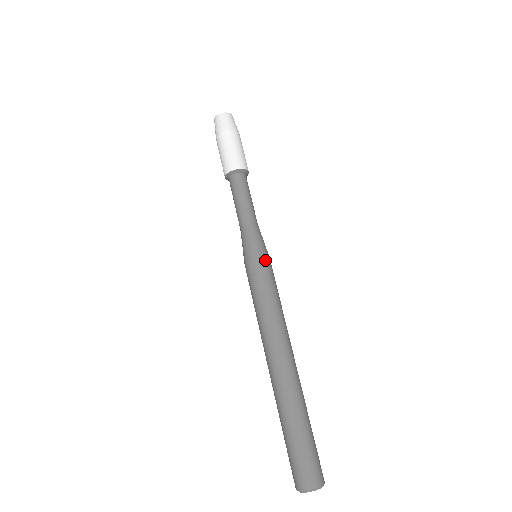
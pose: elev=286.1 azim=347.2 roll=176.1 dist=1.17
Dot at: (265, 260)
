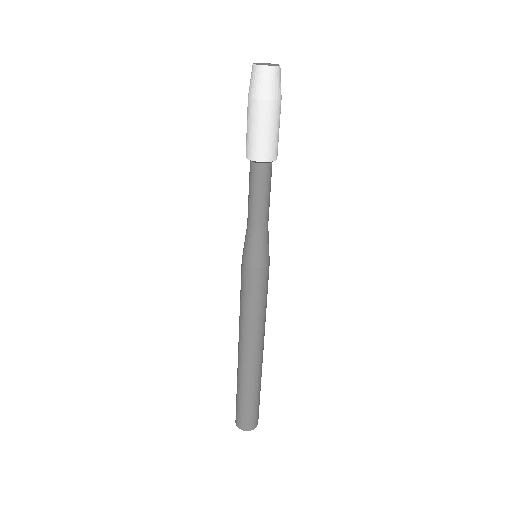
Dot at: (259, 271)
